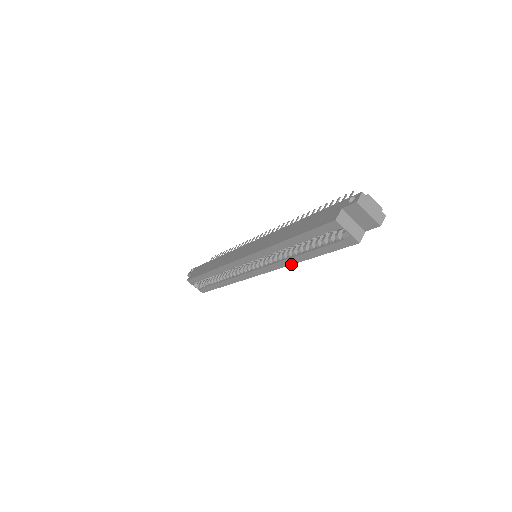
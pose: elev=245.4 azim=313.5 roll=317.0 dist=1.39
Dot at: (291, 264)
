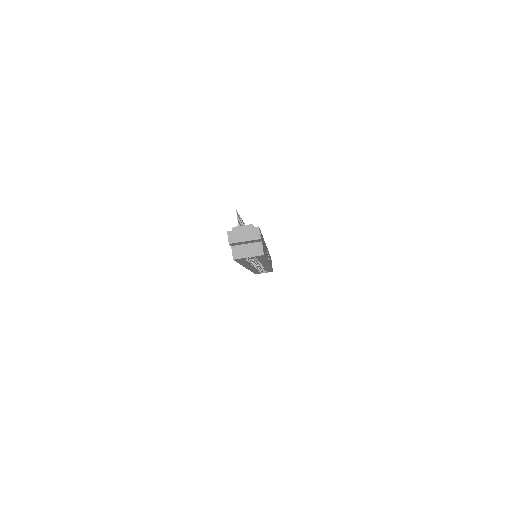
Dot at: (267, 262)
